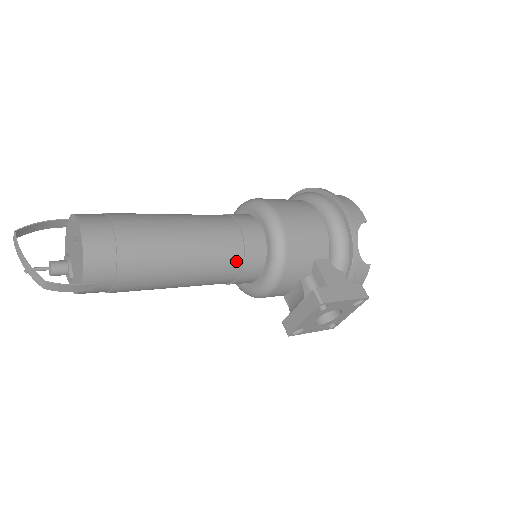
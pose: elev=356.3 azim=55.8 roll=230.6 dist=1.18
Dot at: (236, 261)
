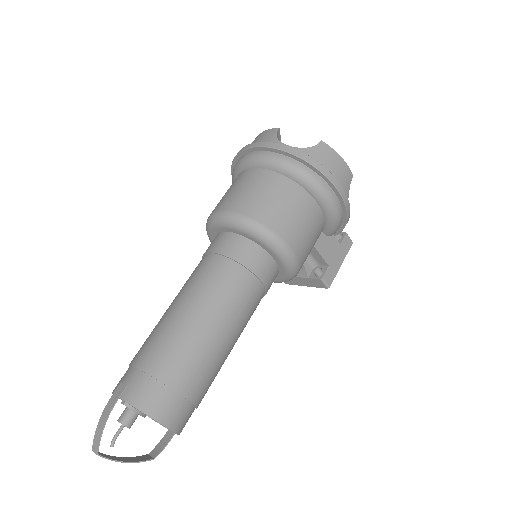
Dot at: occluded
